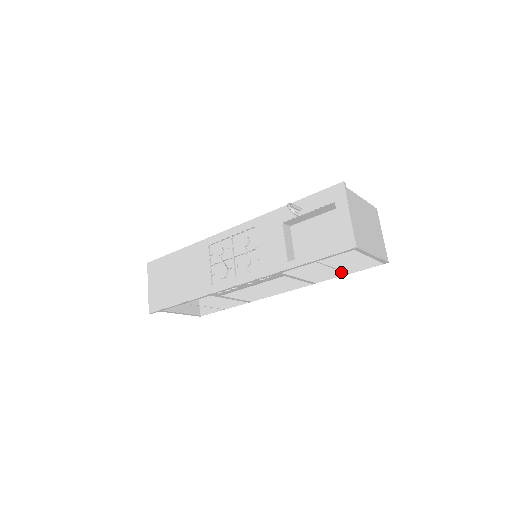
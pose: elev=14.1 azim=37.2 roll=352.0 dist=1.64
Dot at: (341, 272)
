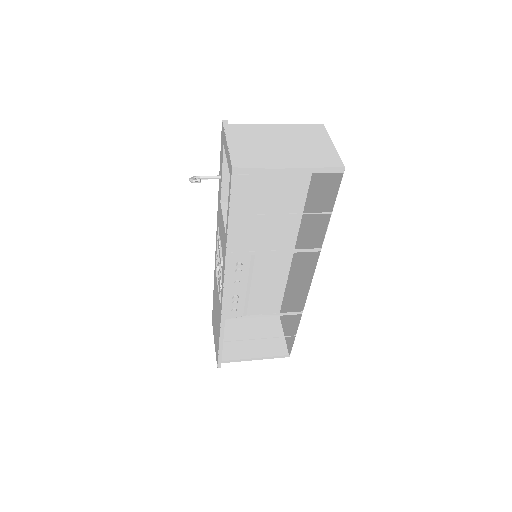
Dot at: (327, 217)
